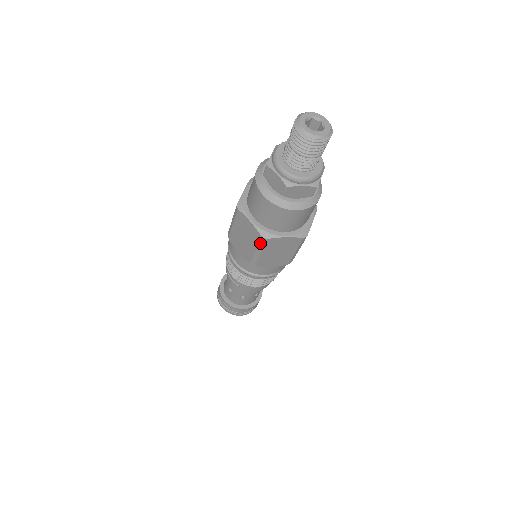
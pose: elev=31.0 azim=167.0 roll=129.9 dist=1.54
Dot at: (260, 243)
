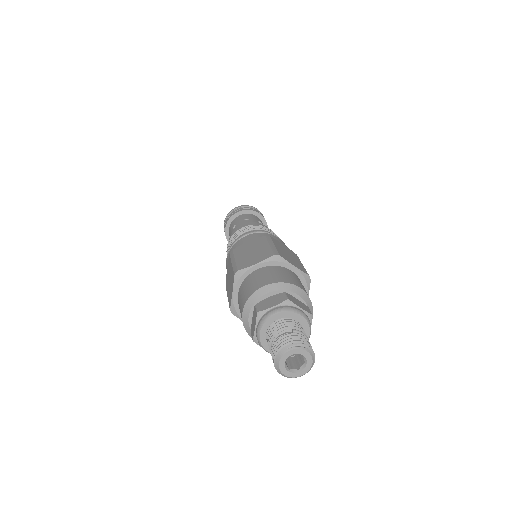
Dot at: occluded
